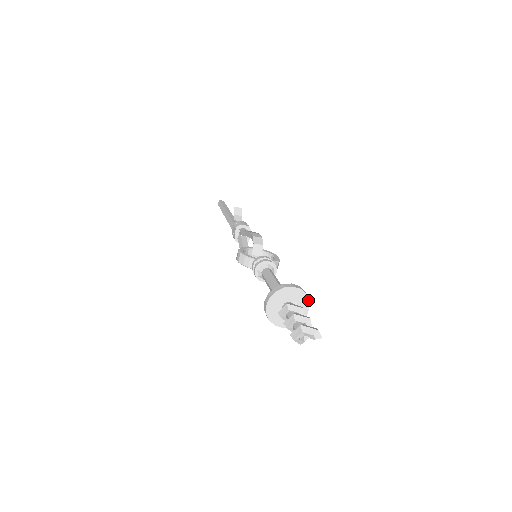
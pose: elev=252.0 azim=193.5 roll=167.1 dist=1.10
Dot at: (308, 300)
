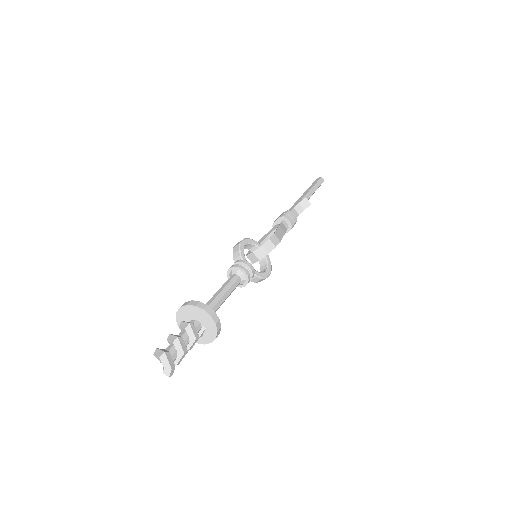
Dot at: (216, 336)
